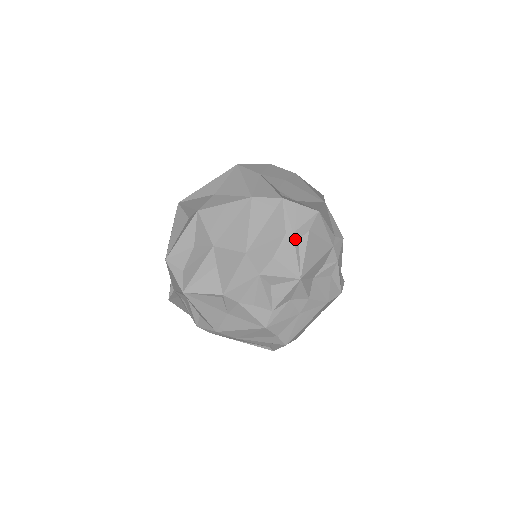
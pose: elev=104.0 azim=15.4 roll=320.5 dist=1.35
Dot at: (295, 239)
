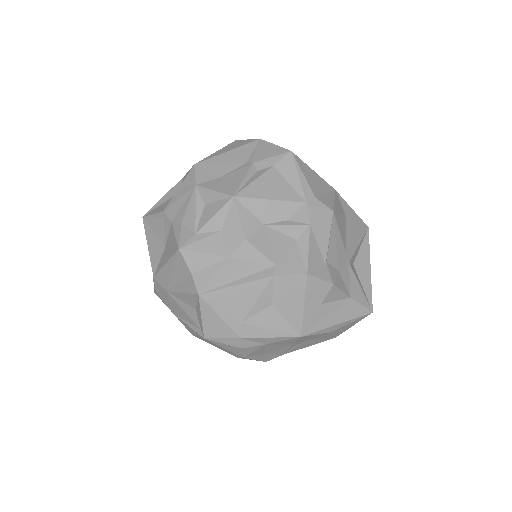
Dot at: (252, 168)
